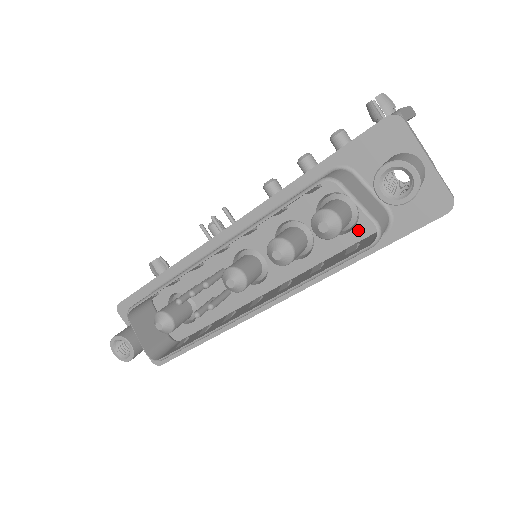
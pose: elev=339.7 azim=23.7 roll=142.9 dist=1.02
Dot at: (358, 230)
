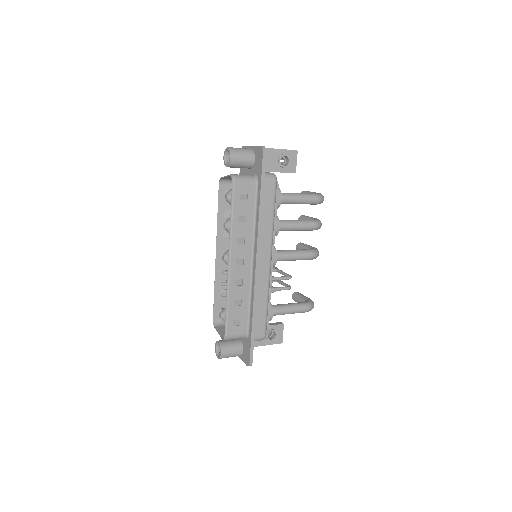
Dot at: occluded
